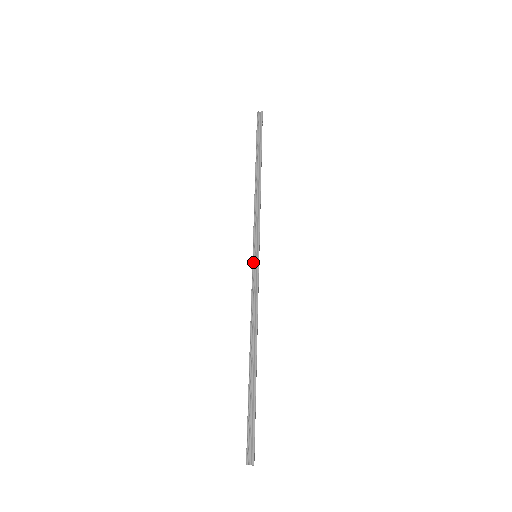
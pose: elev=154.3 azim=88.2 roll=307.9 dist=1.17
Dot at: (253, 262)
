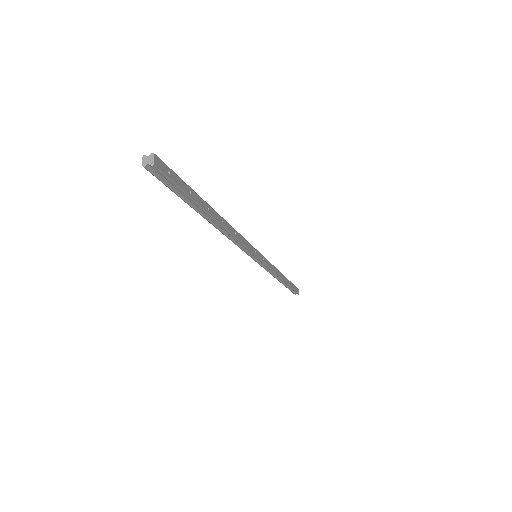
Dot at: occluded
